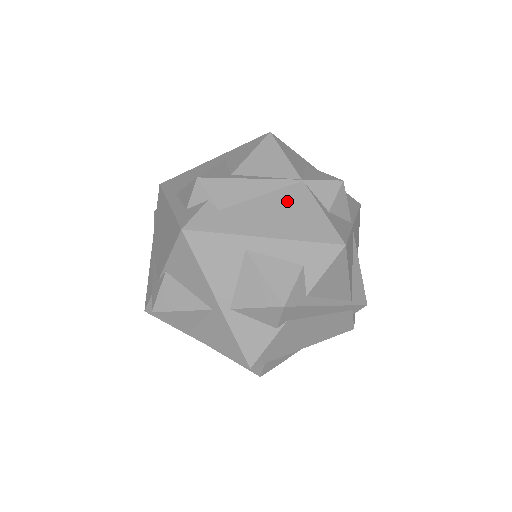
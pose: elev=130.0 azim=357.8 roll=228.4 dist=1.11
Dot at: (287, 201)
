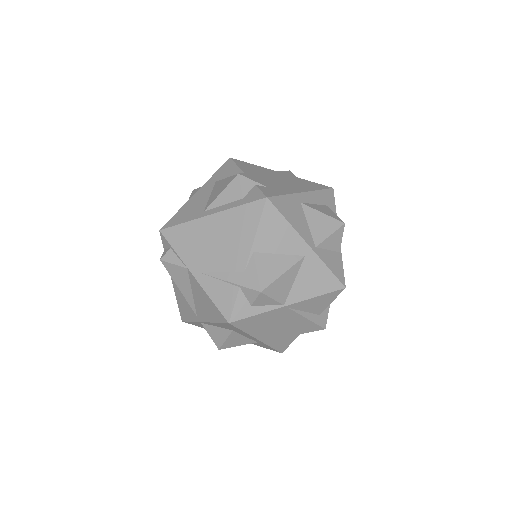
Dot at: (286, 179)
